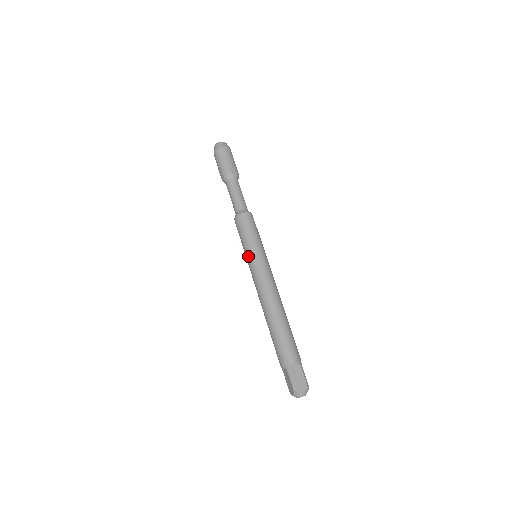
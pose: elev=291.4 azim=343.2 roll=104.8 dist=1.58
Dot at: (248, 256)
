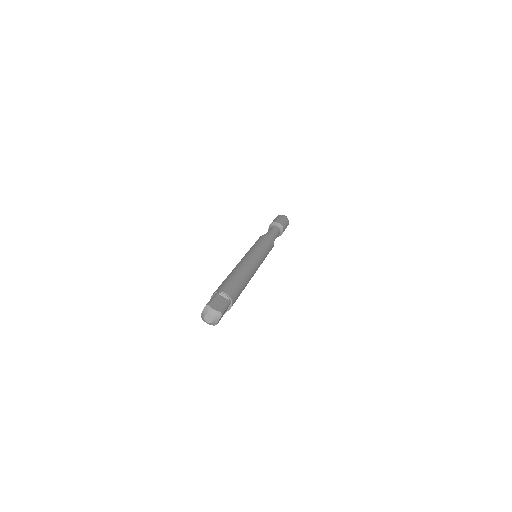
Dot at: (250, 249)
